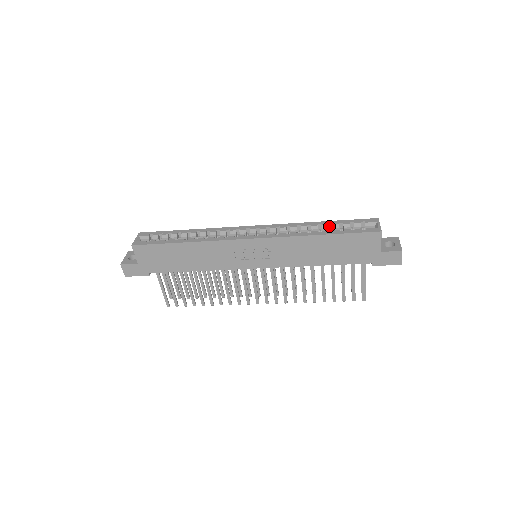
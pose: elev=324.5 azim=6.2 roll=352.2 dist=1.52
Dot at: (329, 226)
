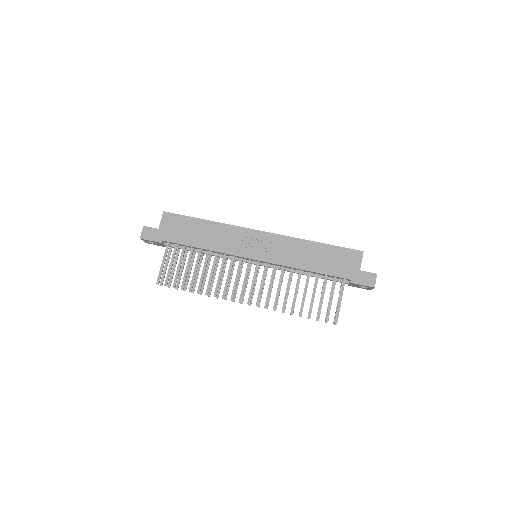
Dot at: occluded
